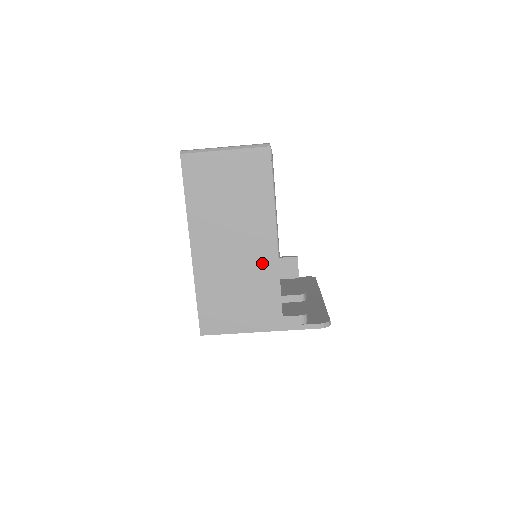
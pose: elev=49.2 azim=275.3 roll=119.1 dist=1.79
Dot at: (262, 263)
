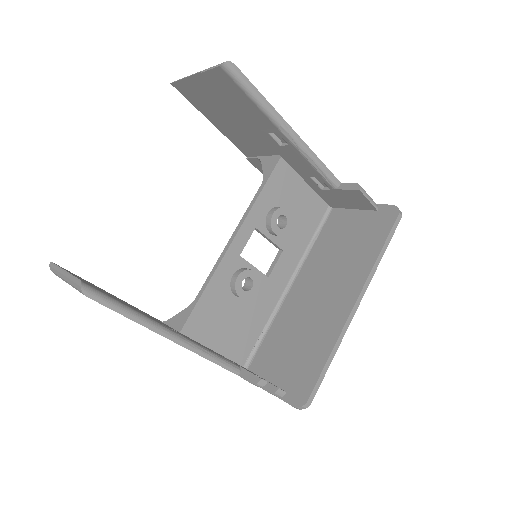
Dot at: occluded
